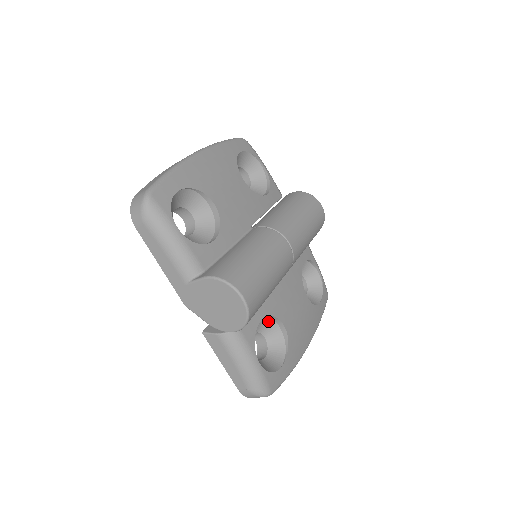
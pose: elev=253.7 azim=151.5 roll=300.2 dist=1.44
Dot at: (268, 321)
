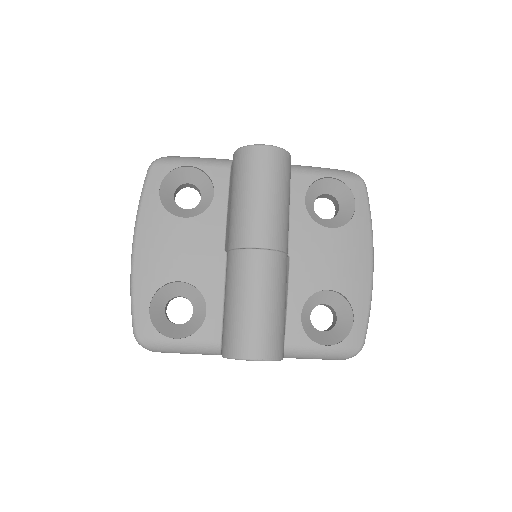
Dot at: (312, 297)
